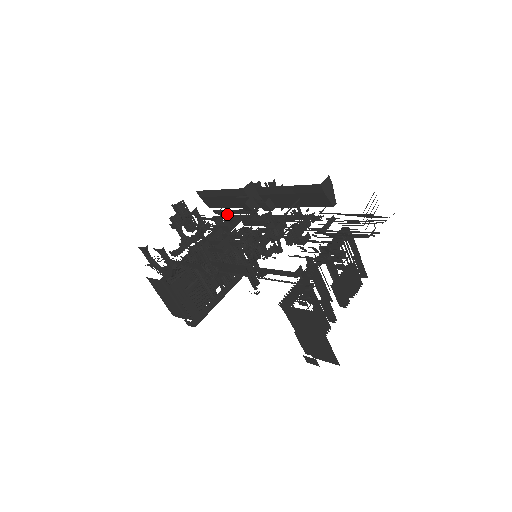
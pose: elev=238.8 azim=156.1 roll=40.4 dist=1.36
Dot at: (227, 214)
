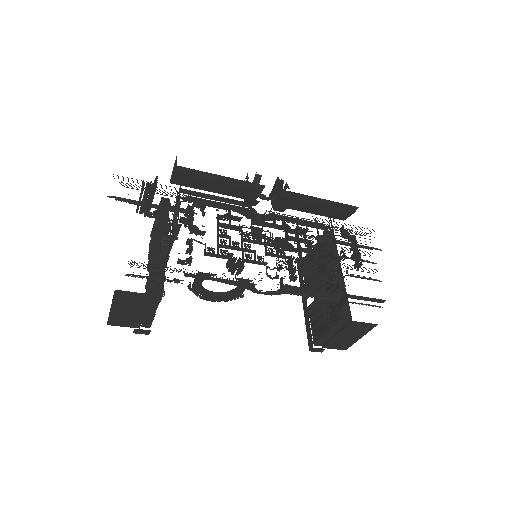
Dot at: (198, 196)
